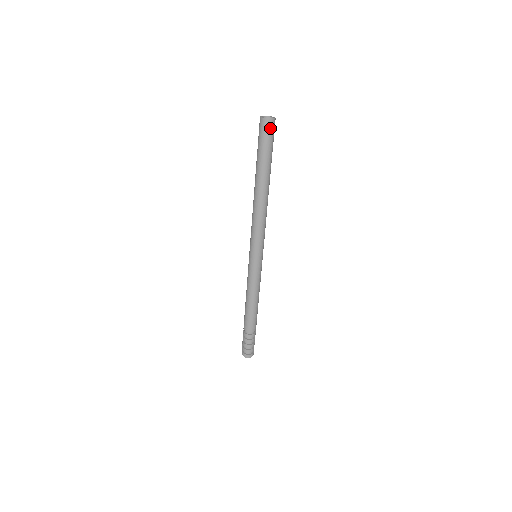
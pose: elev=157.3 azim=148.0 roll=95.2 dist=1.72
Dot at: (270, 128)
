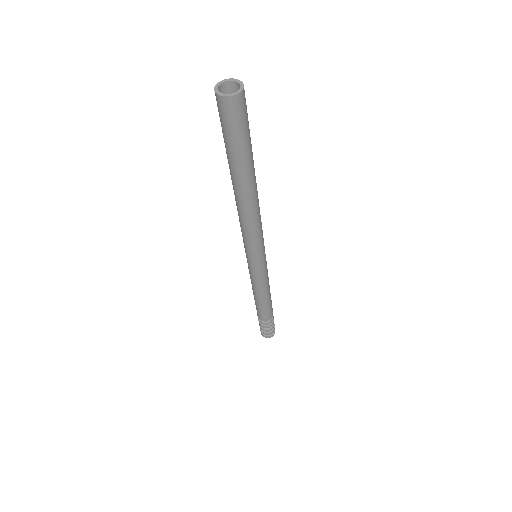
Dot at: (226, 111)
